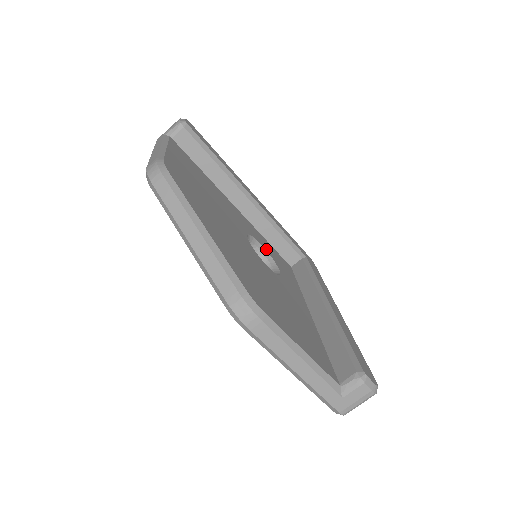
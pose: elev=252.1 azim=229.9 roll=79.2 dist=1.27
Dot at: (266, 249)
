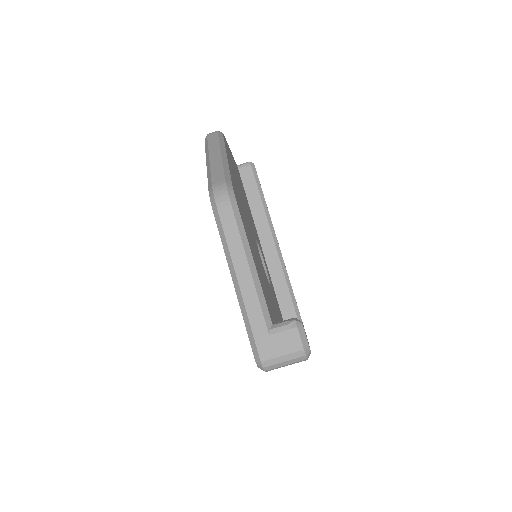
Dot at: occluded
